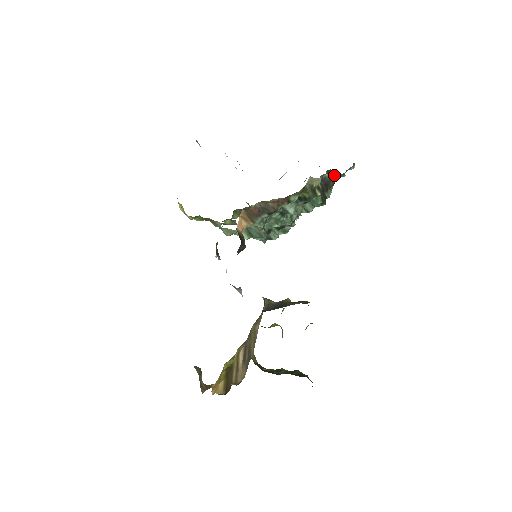
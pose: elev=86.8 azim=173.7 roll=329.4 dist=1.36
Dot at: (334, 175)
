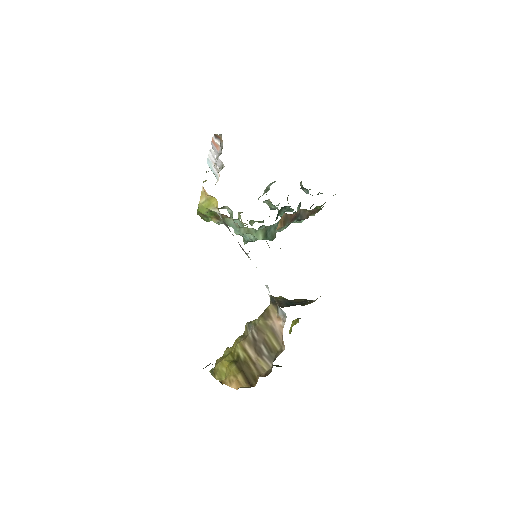
Dot at: (317, 194)
